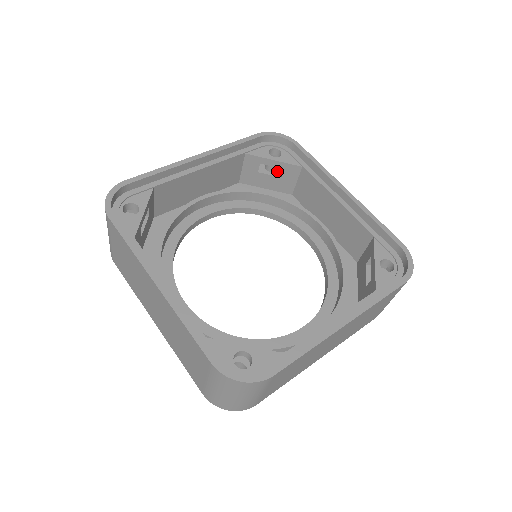
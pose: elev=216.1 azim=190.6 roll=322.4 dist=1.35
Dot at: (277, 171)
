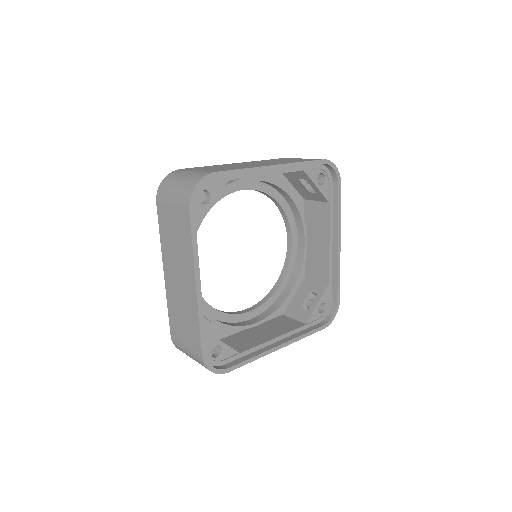
Dot at: occluded
